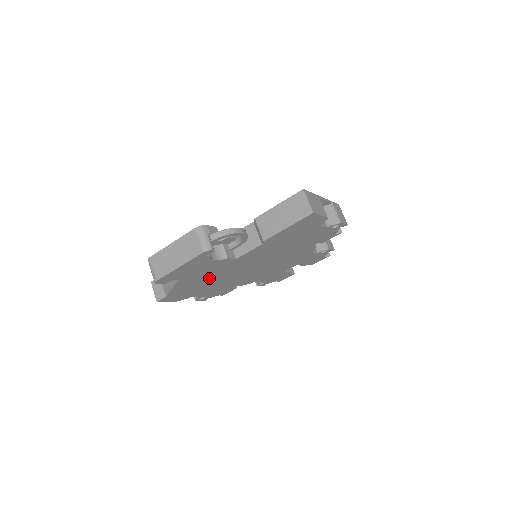
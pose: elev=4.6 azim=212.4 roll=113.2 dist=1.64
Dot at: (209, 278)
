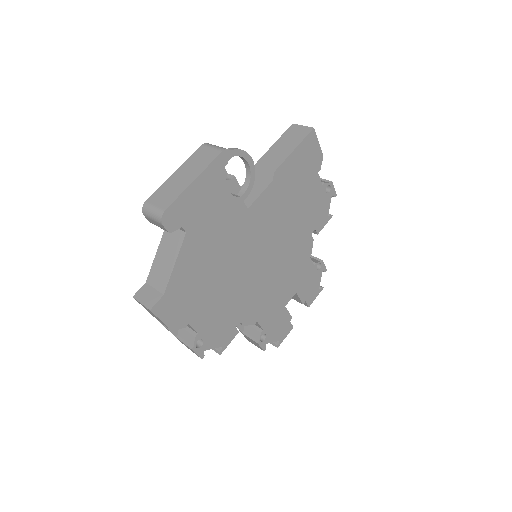
Dot at: (216, 259)
